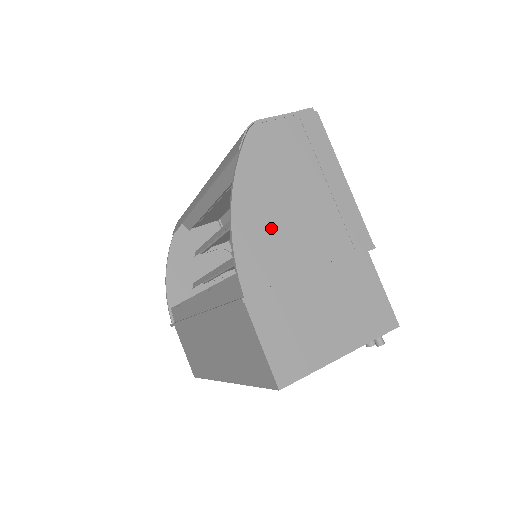
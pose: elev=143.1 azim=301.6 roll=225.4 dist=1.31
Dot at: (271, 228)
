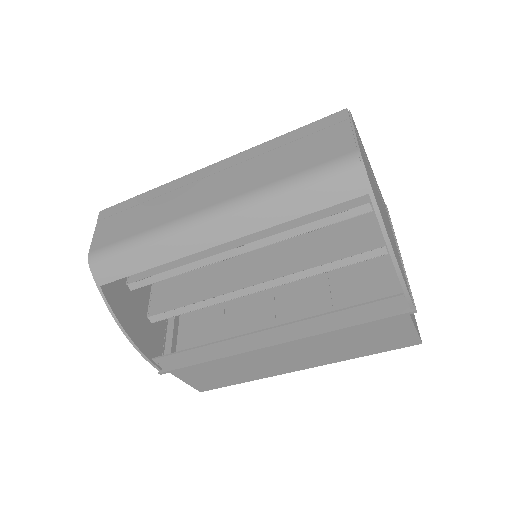
Dot at: (393, 244)
